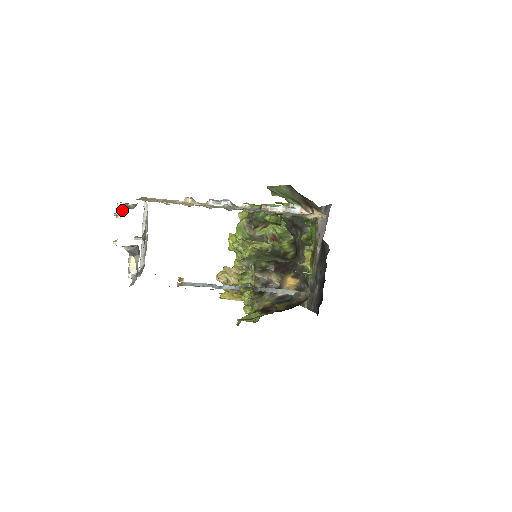
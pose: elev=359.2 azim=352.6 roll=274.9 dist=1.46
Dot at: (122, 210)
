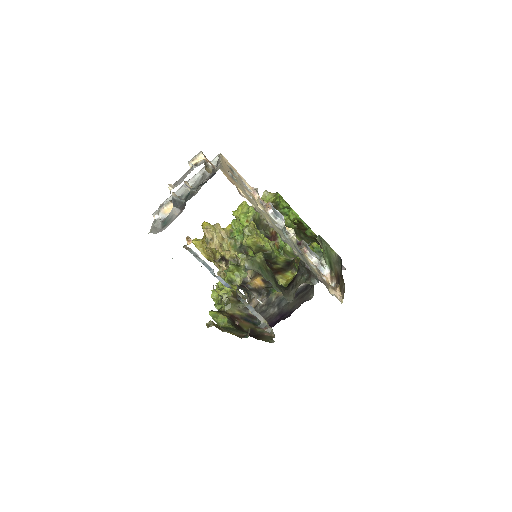
Dot at: (199, 163)
